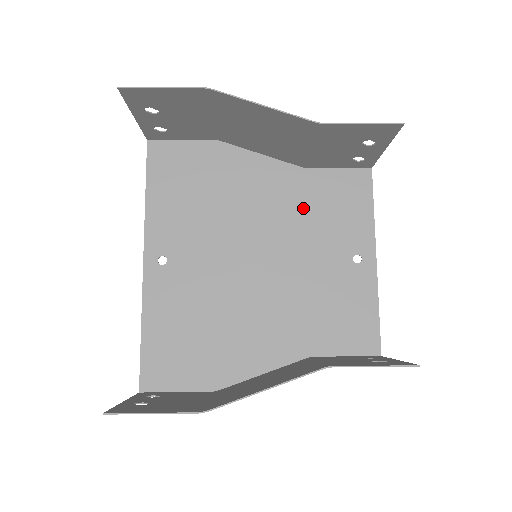
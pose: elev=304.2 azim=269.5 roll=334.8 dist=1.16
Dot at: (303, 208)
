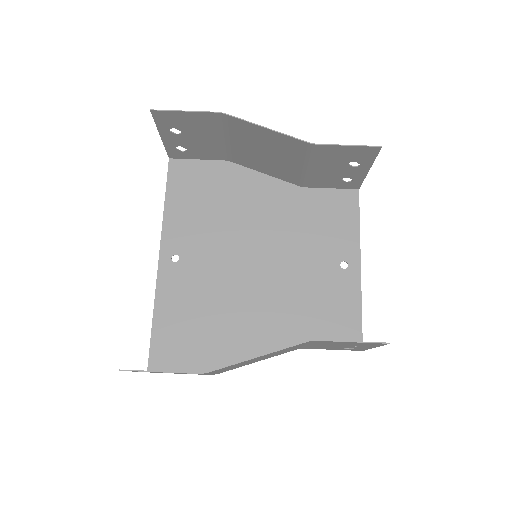
Dot at: (299, 220)
